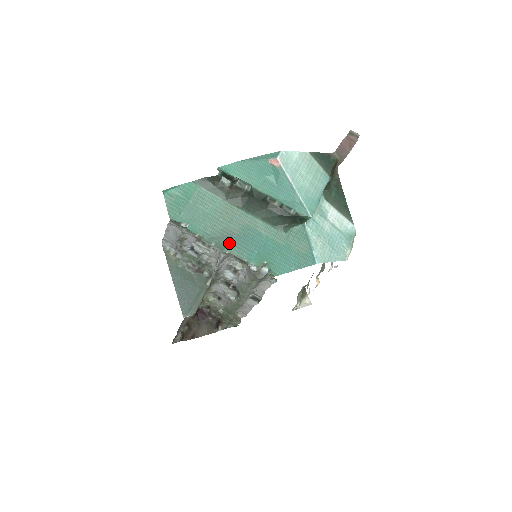
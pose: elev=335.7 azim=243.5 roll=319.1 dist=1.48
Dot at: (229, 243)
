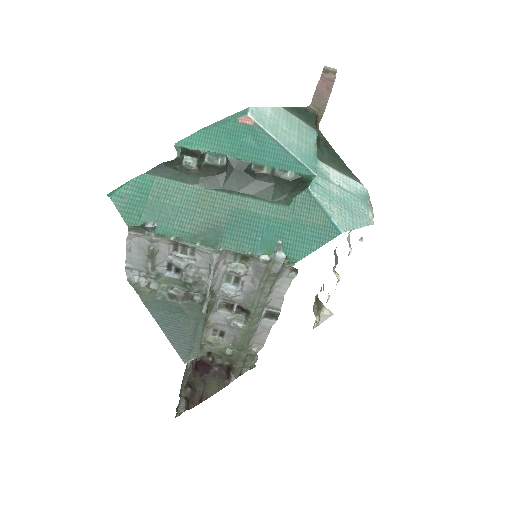
Dot at: (219, 237)
